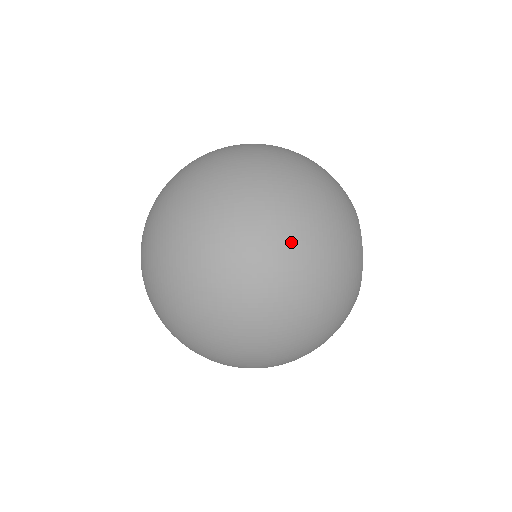
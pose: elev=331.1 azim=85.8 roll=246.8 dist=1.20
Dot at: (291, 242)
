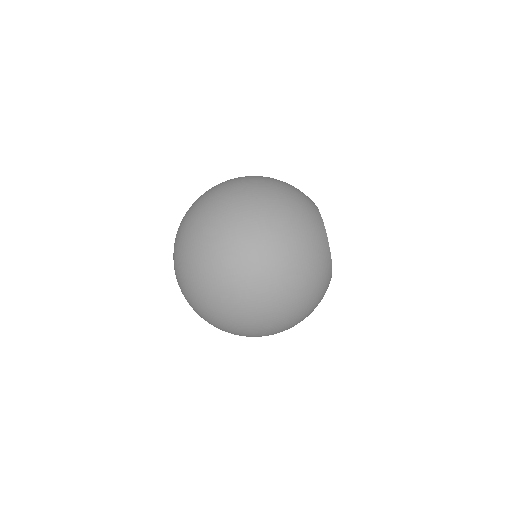
Dot at: (280, 276)
